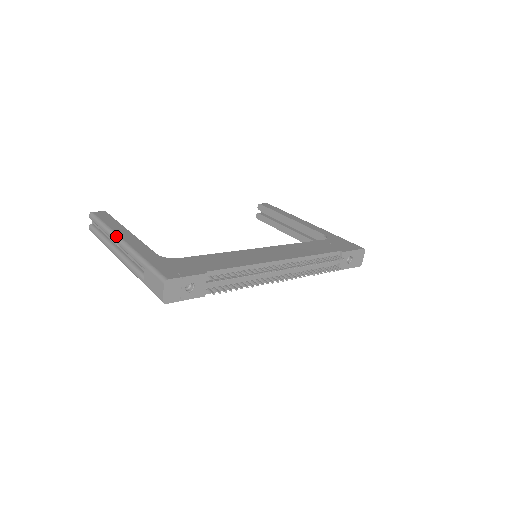
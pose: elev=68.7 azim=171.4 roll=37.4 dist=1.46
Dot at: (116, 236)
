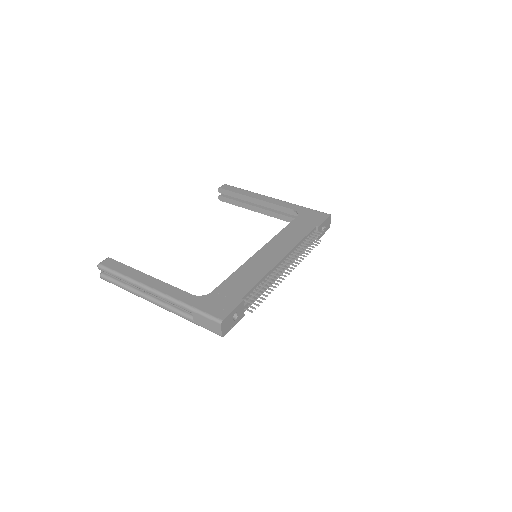
Dot at: (145, 287)
